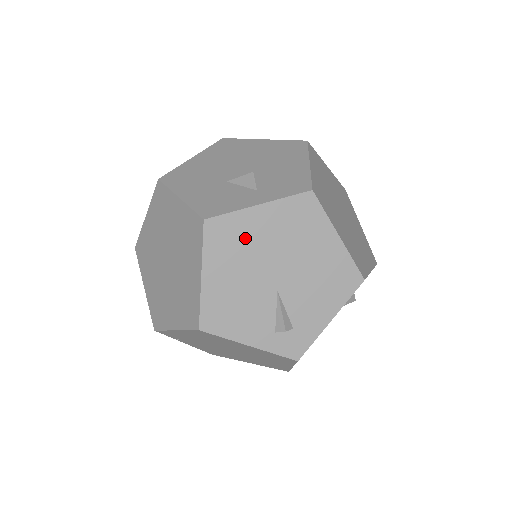
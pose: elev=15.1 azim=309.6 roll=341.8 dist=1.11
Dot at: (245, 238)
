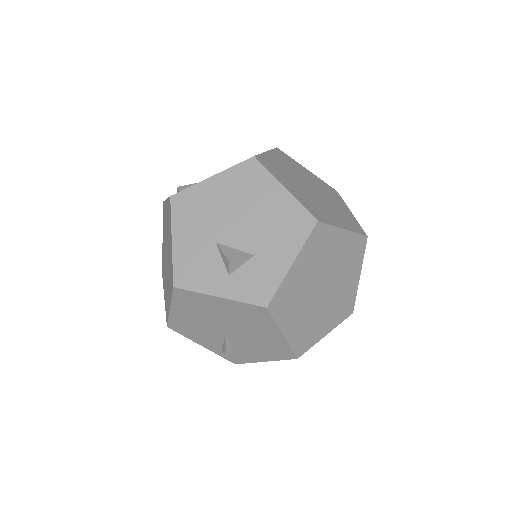
Dot at: (205, 307)
